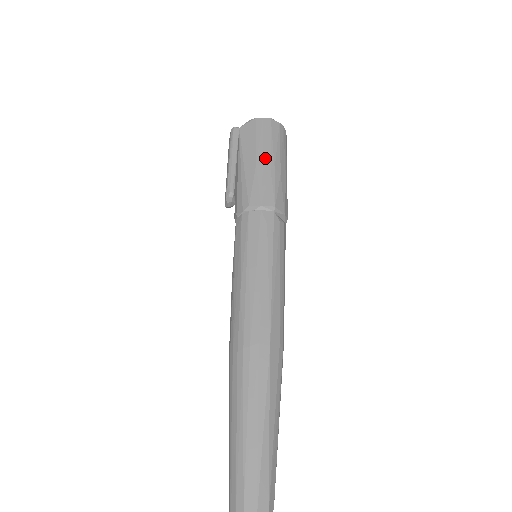
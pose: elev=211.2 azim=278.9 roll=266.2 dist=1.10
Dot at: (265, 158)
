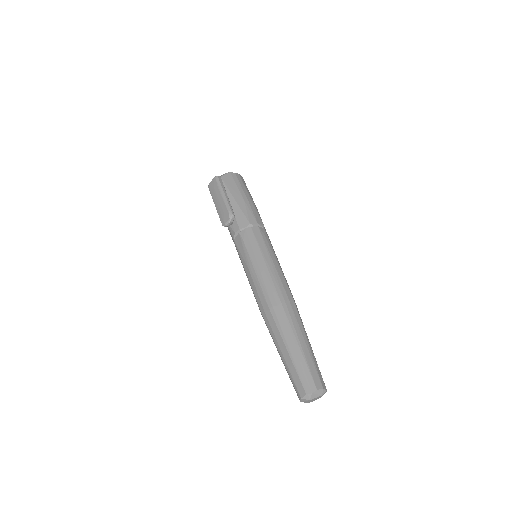
Dot at: (247, 197)
